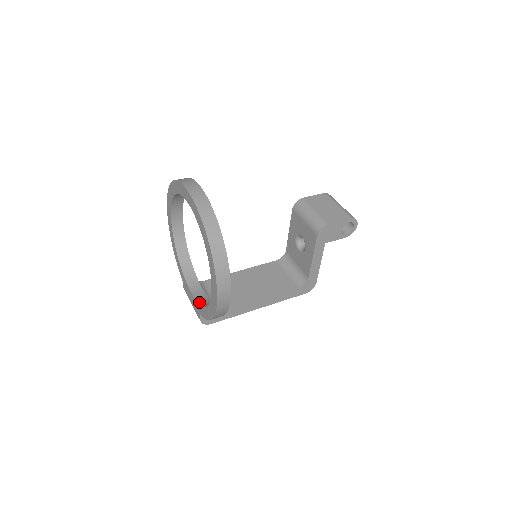
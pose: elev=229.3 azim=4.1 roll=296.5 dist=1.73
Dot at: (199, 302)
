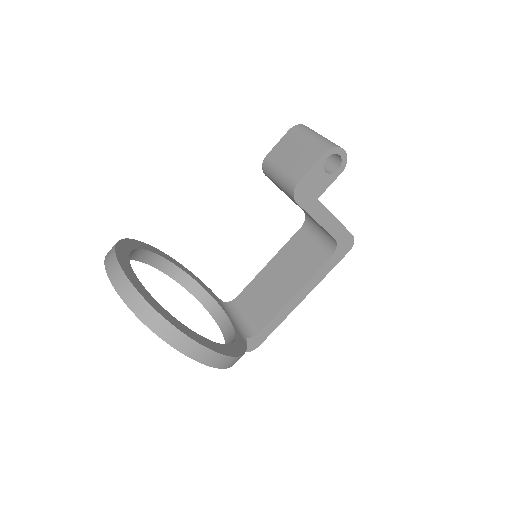
Dot at: (225, 340)
